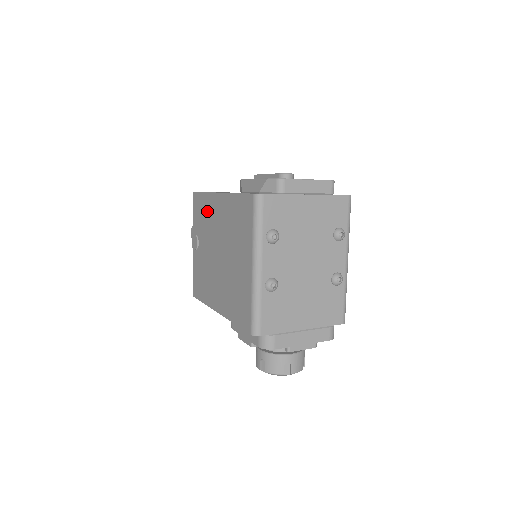
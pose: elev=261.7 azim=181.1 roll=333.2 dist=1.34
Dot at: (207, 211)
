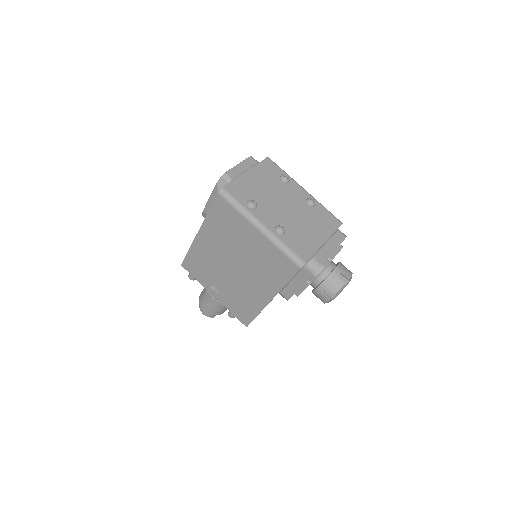
Dot at: (201, 257)
